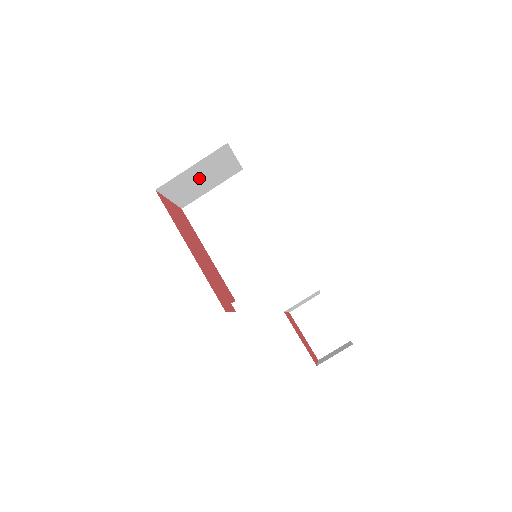
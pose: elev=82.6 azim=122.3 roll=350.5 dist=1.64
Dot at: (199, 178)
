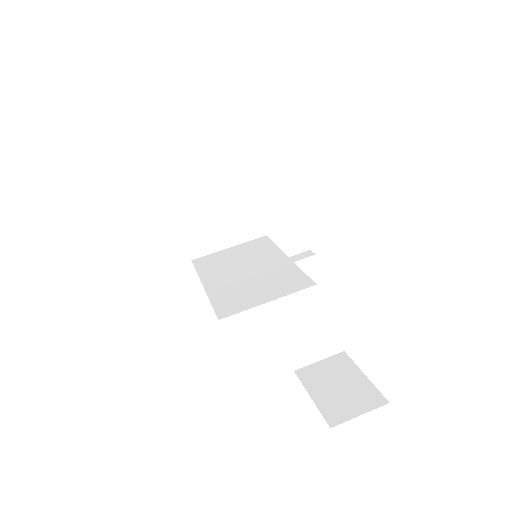
Dot at: (216, 208)
